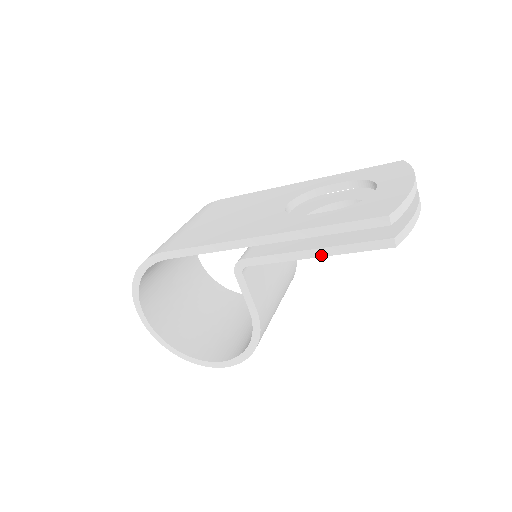
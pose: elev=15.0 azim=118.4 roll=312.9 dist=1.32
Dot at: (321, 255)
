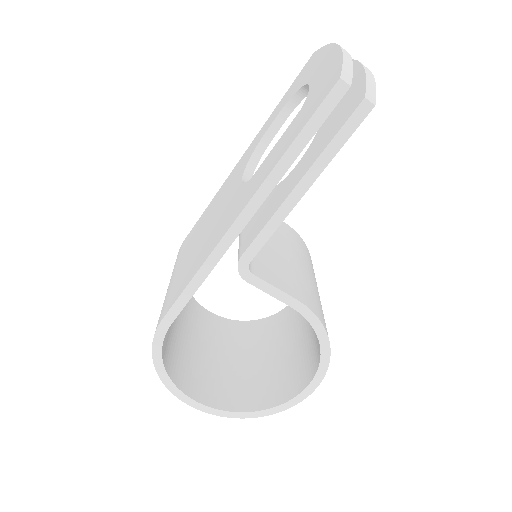
Dot at: (310, 183)
